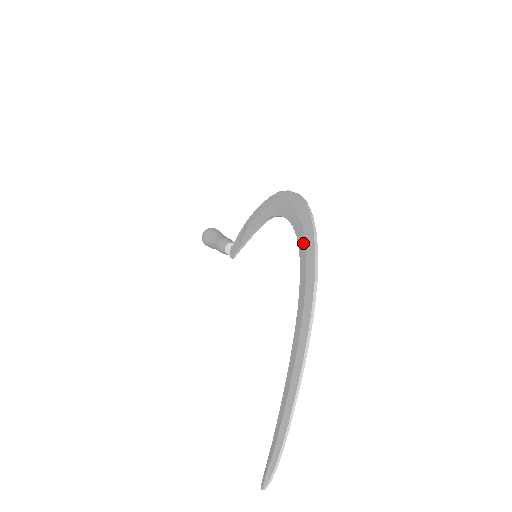
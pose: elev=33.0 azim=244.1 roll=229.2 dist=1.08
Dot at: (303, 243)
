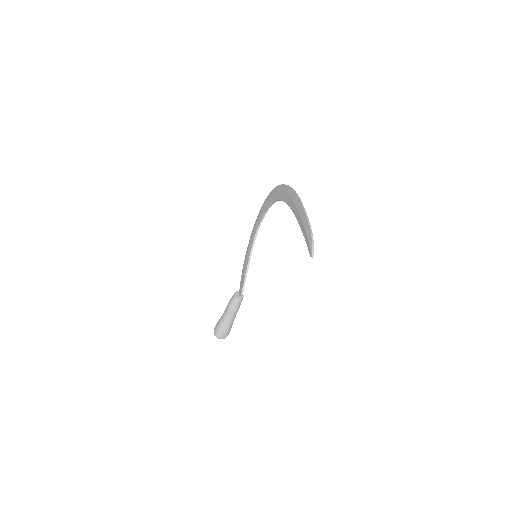
Dot at: (276, 195)
